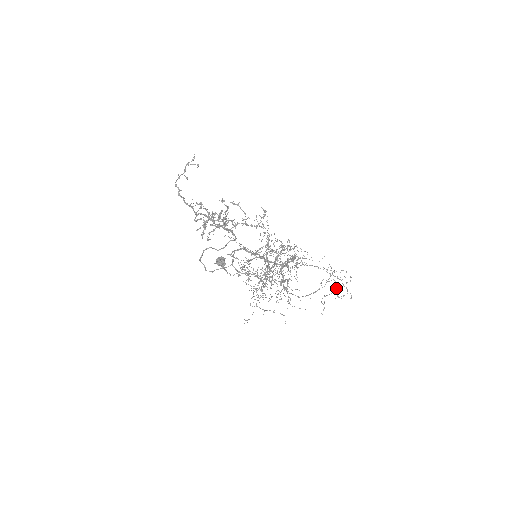
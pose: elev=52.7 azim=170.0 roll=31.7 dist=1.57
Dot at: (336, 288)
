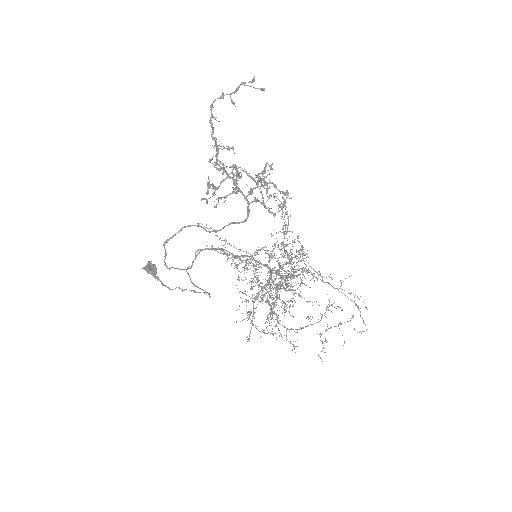
Dot at: (328, 328)
